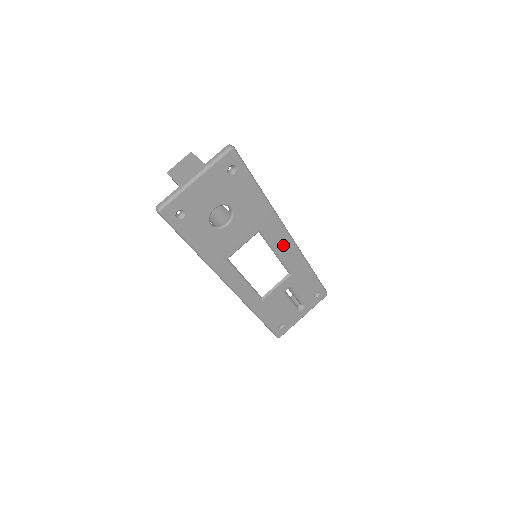
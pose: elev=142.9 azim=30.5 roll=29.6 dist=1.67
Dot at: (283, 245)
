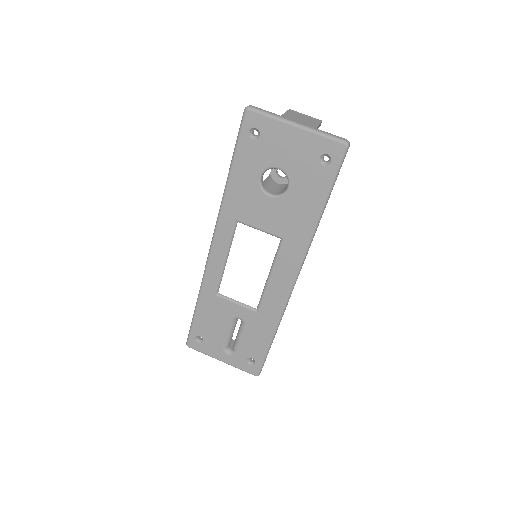
Dot at: (282, 279)
